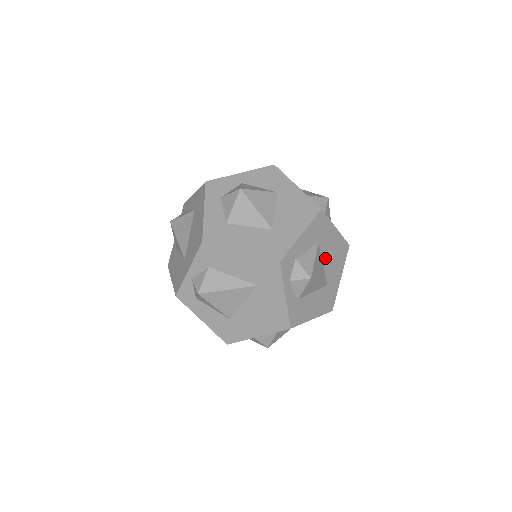
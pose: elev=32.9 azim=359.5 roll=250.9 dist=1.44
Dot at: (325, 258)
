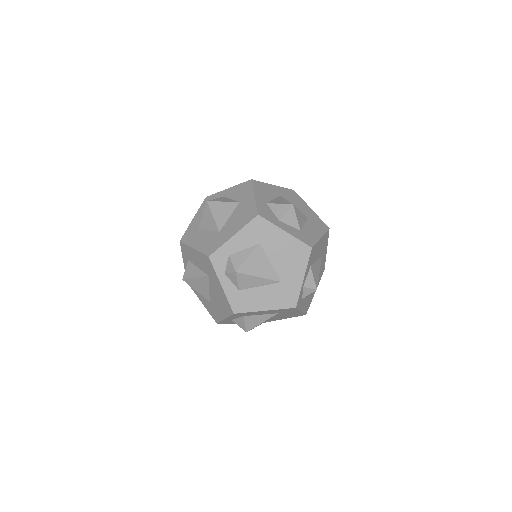
Dot at: (273, 257)
